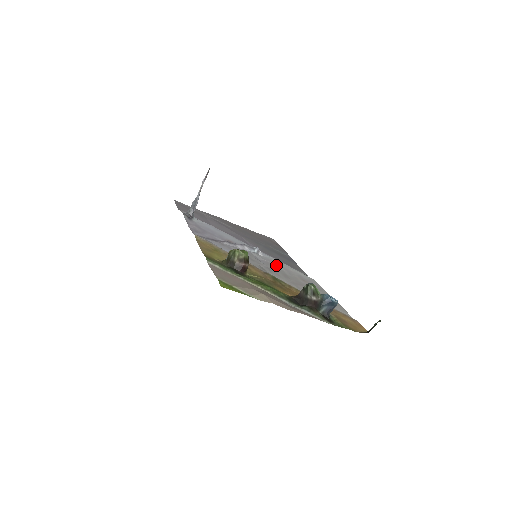
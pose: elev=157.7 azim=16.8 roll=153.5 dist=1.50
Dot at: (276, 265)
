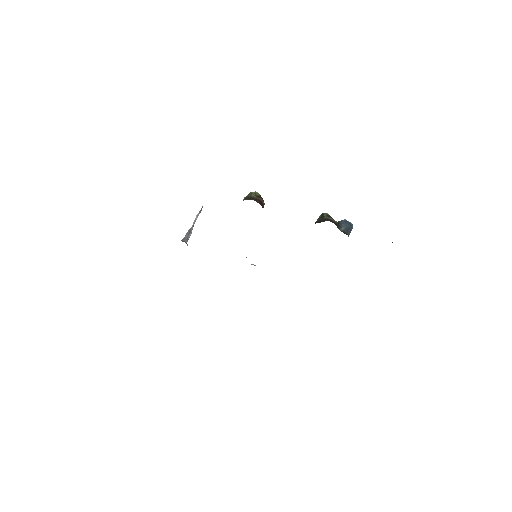
Dot at: occluded
